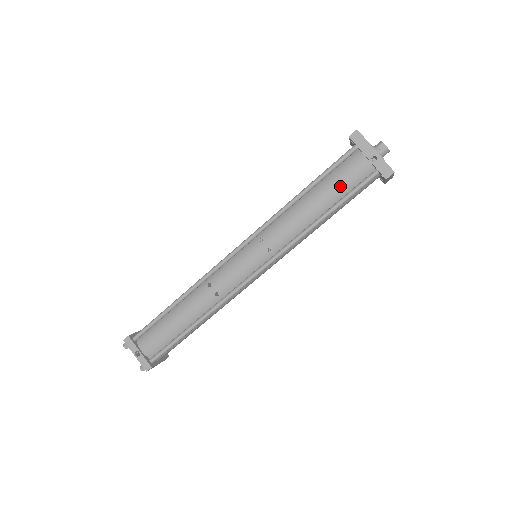
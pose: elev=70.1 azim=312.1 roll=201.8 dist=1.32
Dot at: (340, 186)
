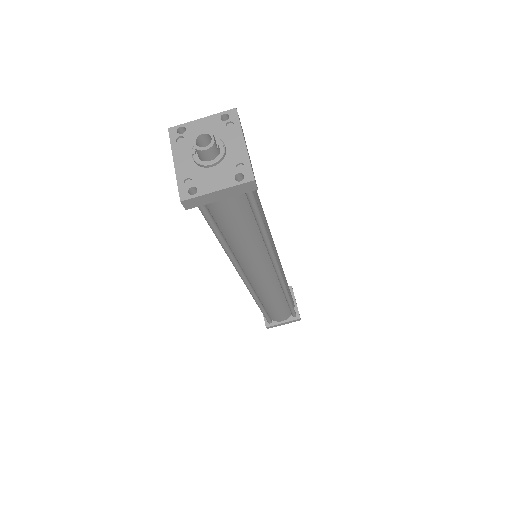
Dot at: occluded
